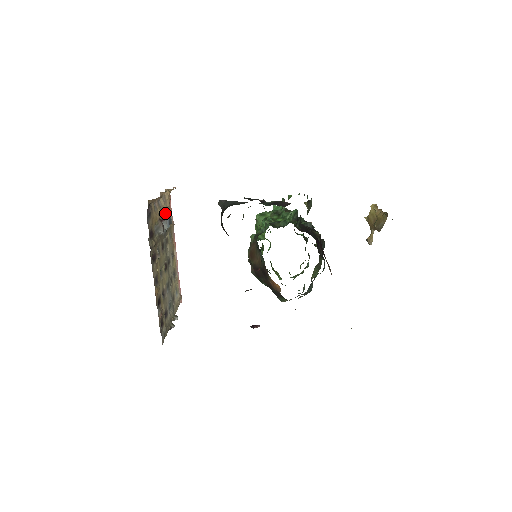
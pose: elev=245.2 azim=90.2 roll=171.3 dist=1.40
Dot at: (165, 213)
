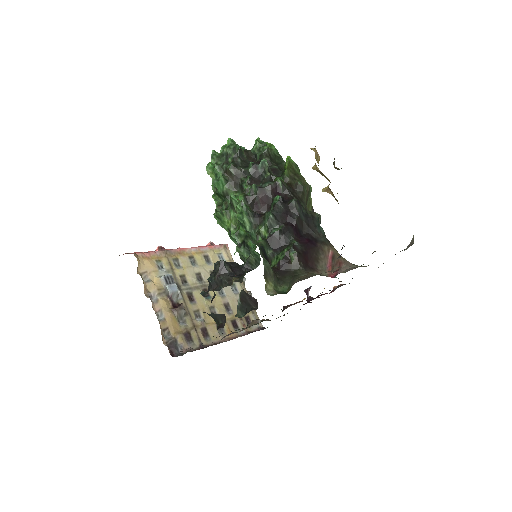
Dot at: (161, 284)
